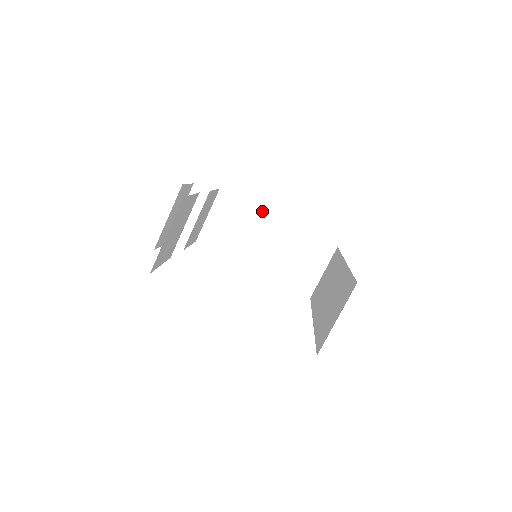
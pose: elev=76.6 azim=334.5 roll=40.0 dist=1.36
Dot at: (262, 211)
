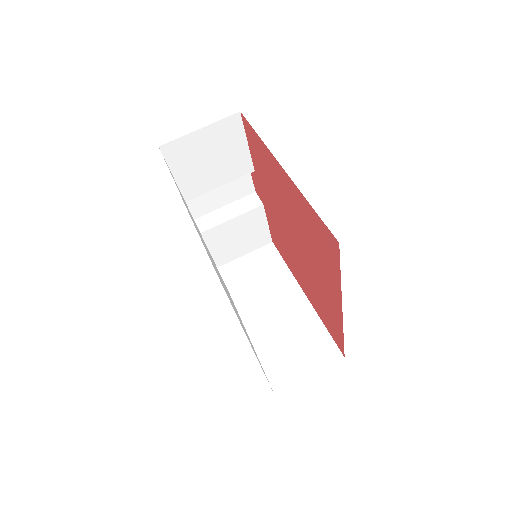
Dot at: (294, 279)
